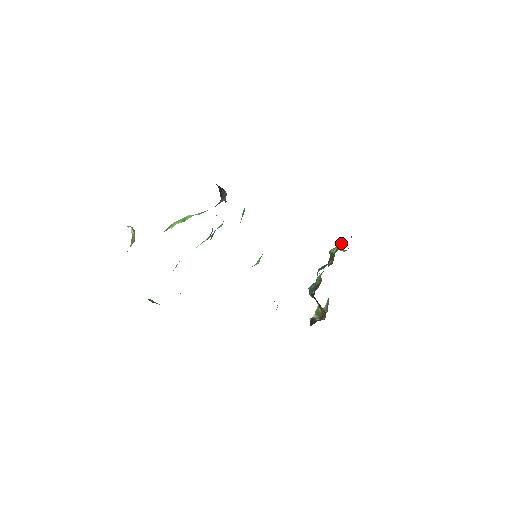
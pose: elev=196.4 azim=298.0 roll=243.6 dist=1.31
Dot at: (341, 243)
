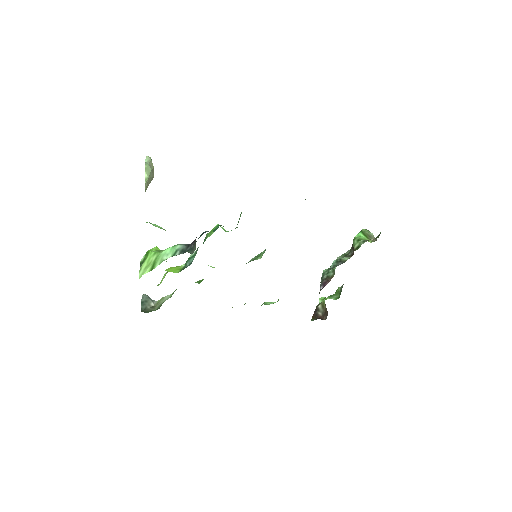
Dot at: (365, 240)
